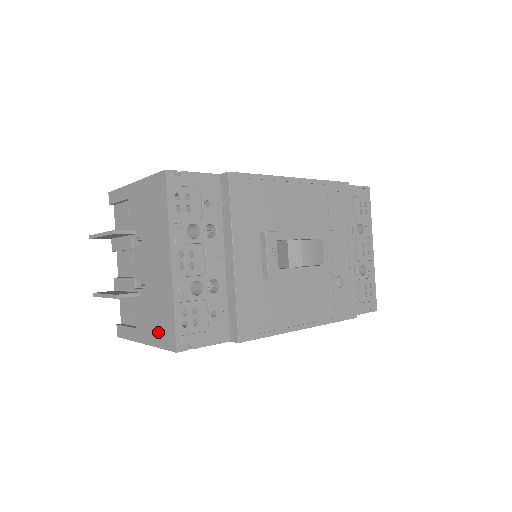
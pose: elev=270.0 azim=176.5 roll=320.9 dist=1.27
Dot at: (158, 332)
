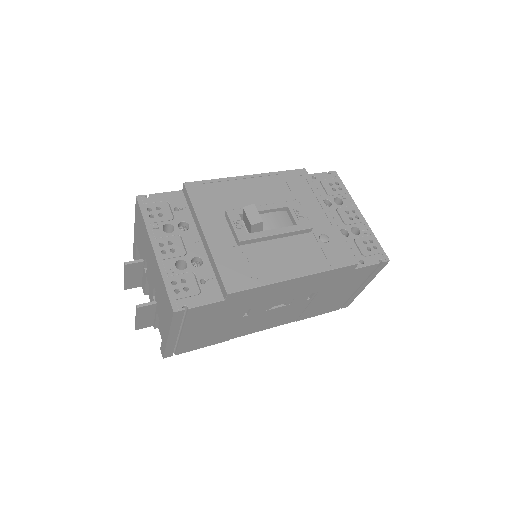
Dot at: (167, 314)
